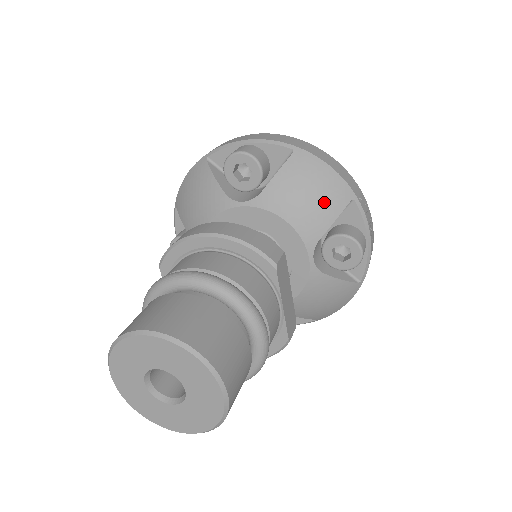
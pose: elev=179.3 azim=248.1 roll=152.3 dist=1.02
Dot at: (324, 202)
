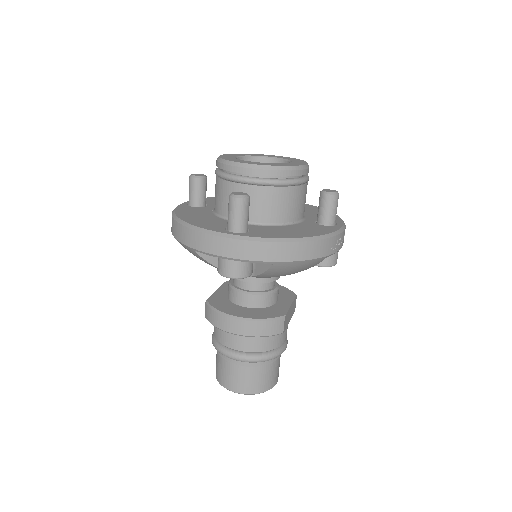
Dot at: (304, 269)
